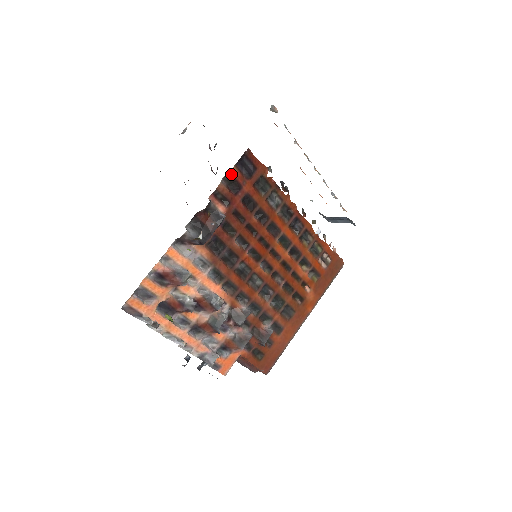
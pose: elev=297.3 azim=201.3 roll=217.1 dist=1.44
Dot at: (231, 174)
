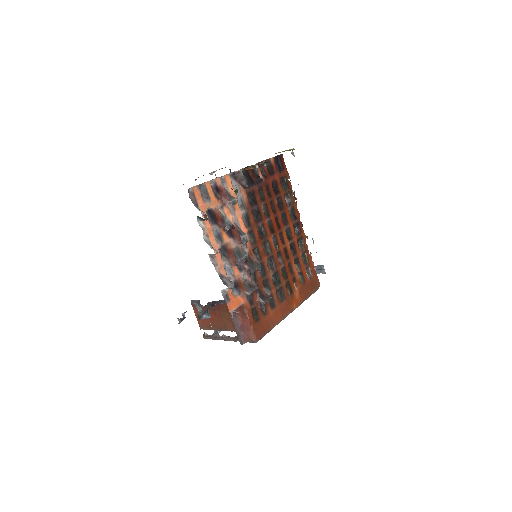
Dot at: (271, 161)
